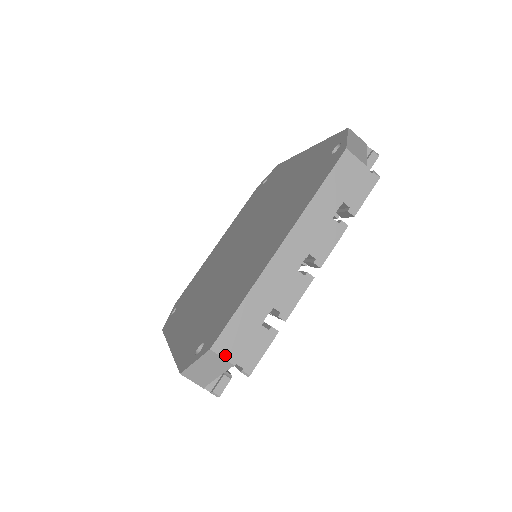
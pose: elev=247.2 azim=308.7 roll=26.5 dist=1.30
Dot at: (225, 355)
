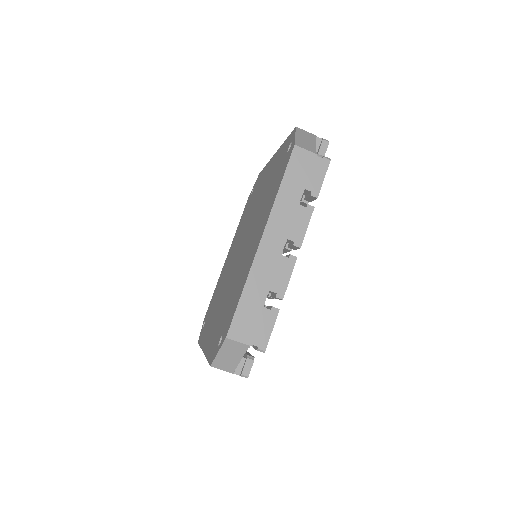
Dot at: (240, 339)
